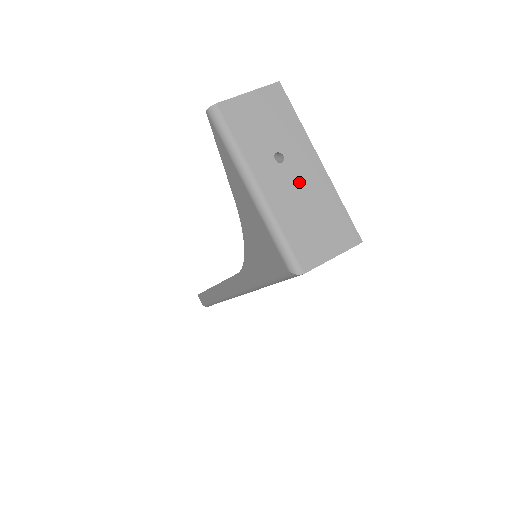
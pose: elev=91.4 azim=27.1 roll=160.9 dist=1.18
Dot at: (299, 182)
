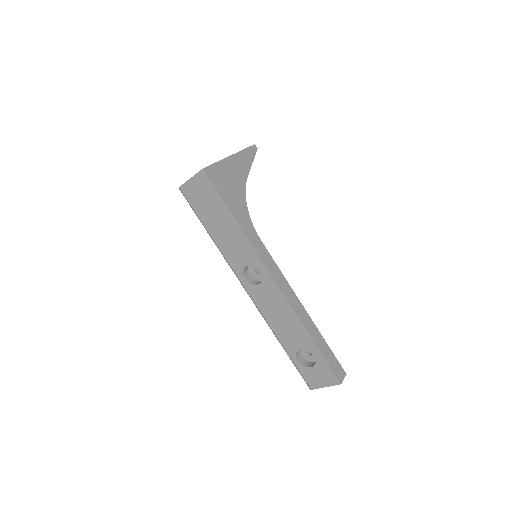
Dot at: occluded
